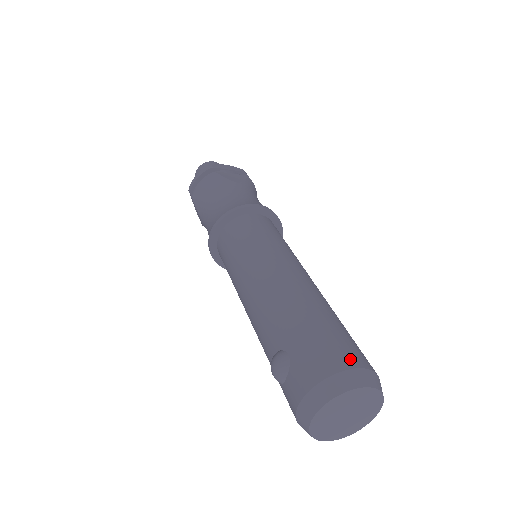
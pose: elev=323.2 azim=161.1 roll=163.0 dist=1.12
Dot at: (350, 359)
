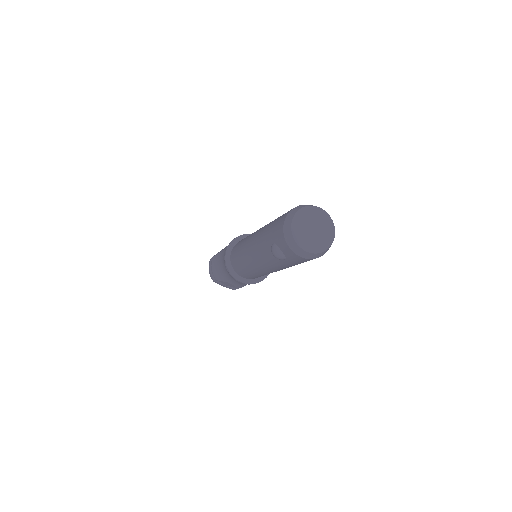
Dot at: (289, 211)
